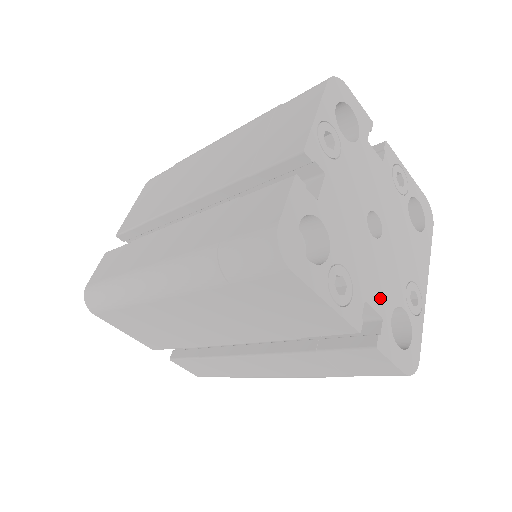
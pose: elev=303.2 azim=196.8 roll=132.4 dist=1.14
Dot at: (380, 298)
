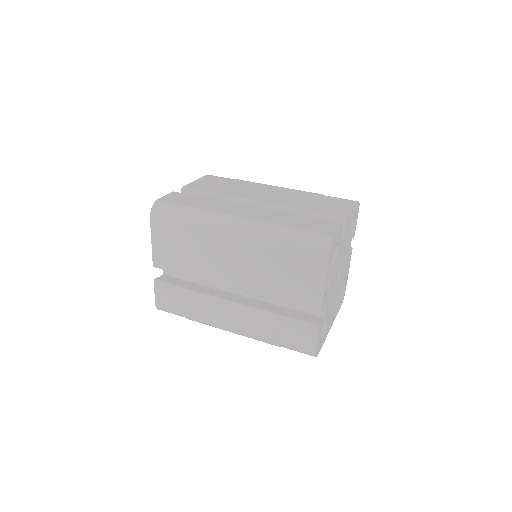
Dot at: (327, 308)
